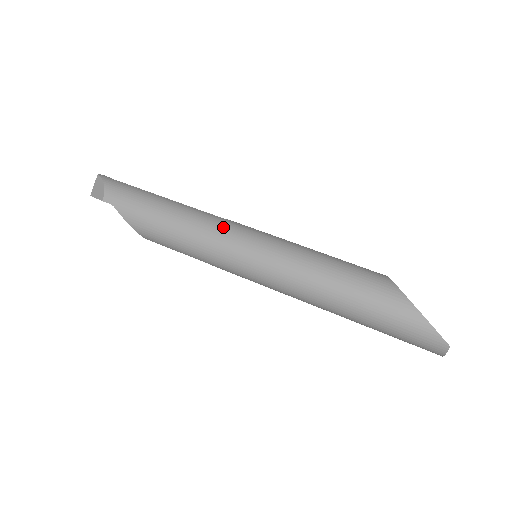
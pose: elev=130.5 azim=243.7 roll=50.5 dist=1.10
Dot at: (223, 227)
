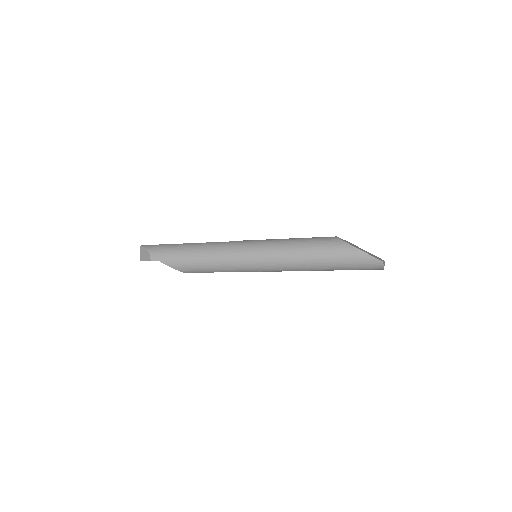
Dot at: (230, 247)
